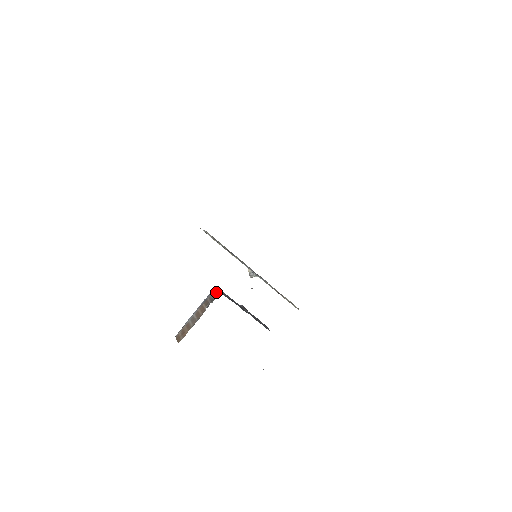
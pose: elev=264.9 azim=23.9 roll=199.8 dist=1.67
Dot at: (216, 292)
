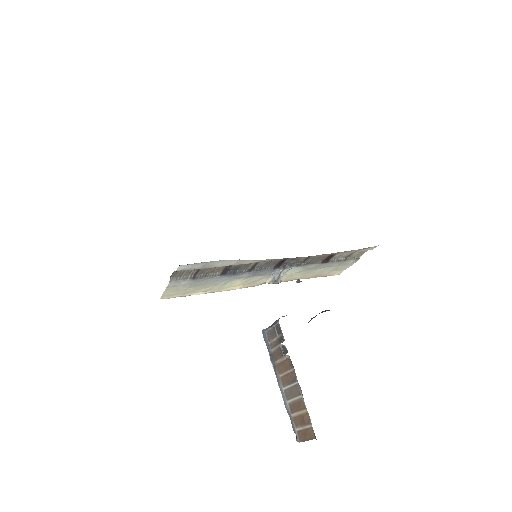
Dot at: (271, 328)
